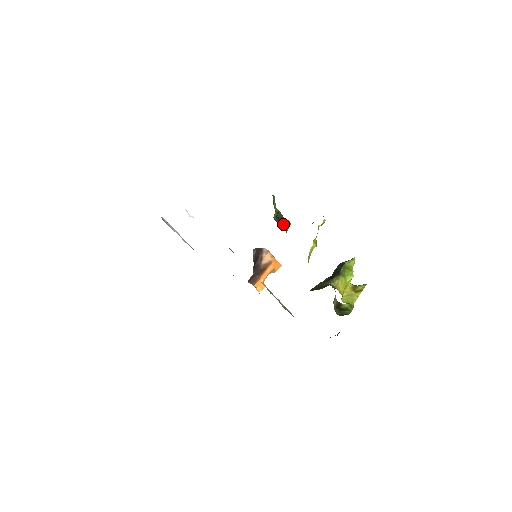
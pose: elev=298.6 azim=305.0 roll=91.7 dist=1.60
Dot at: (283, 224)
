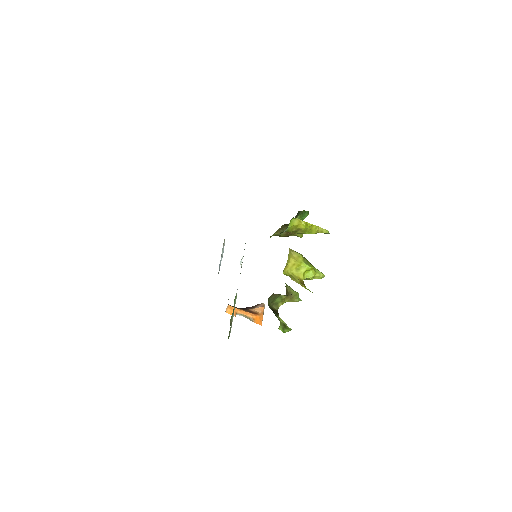
Dot at: occluded
